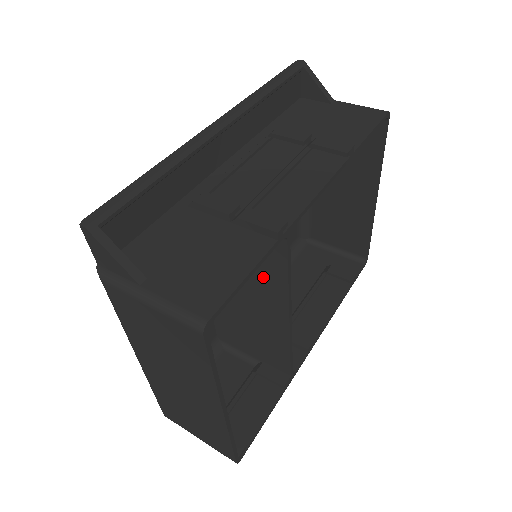
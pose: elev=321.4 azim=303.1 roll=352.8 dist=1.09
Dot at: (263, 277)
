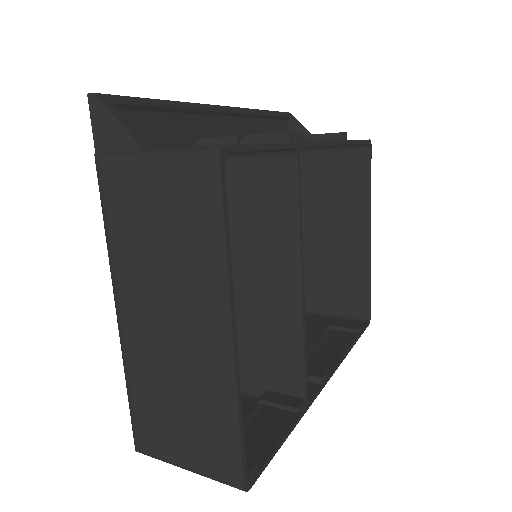
Dot at: (270, 230)
